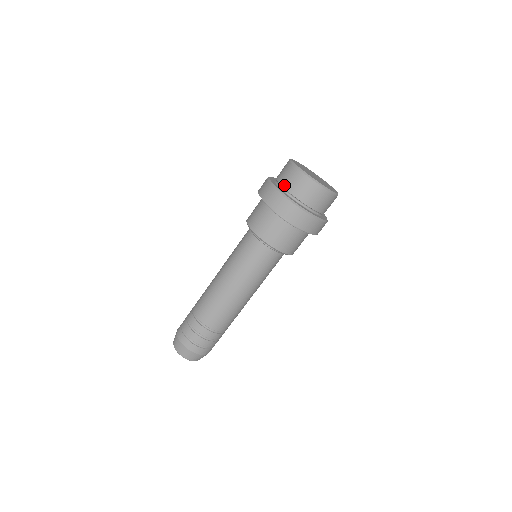
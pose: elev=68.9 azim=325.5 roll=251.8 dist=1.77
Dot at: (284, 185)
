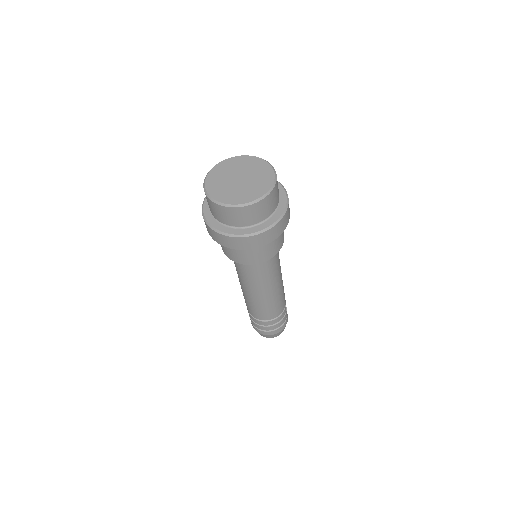
Dot at: (212, 214)
